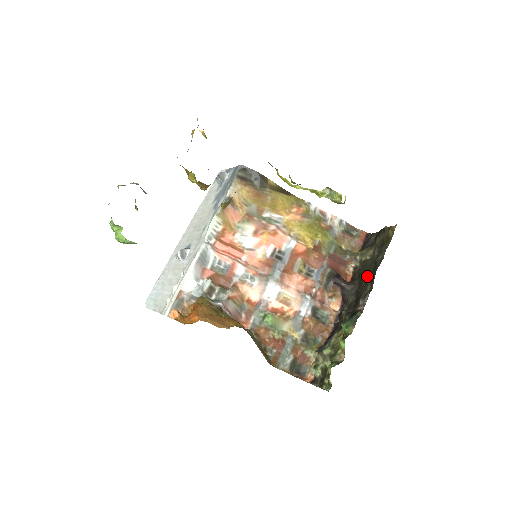
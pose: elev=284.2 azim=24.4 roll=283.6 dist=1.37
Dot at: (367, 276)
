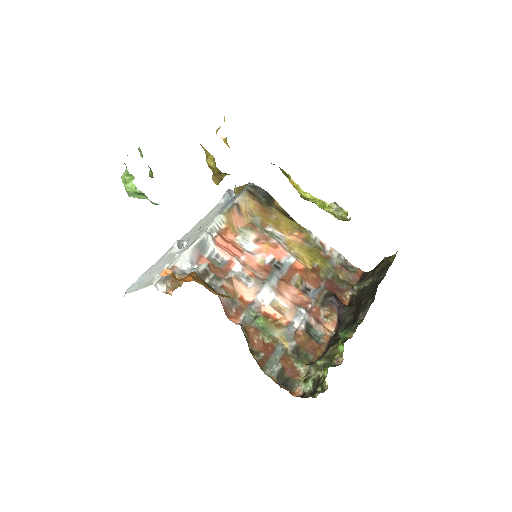
Dot at: (366, 296)
